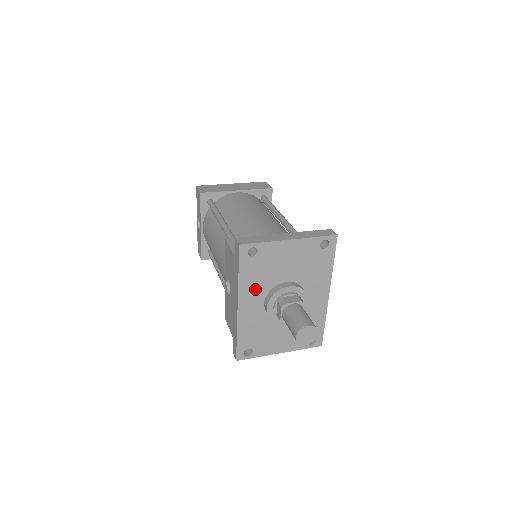
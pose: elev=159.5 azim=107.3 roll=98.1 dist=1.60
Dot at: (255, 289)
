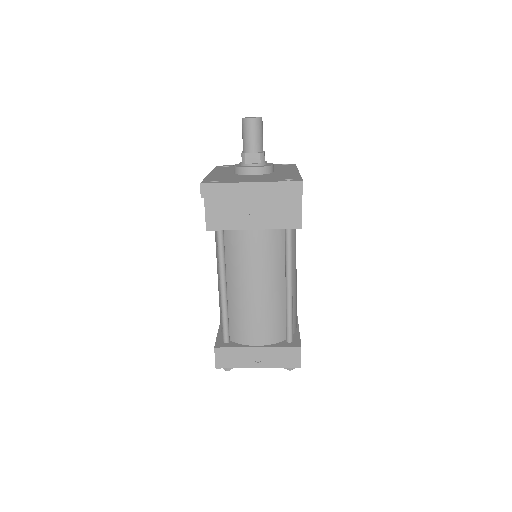
Dot at: (226, 171)
